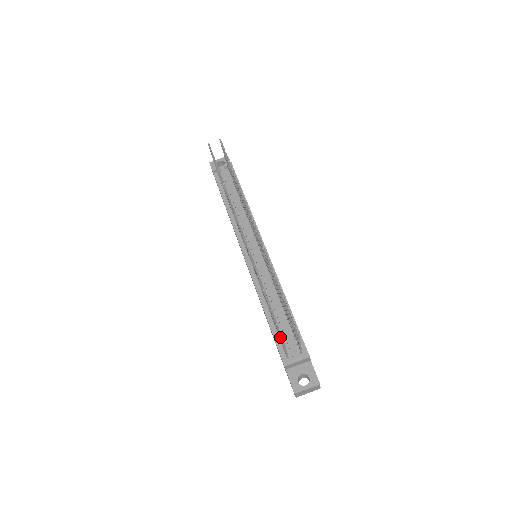
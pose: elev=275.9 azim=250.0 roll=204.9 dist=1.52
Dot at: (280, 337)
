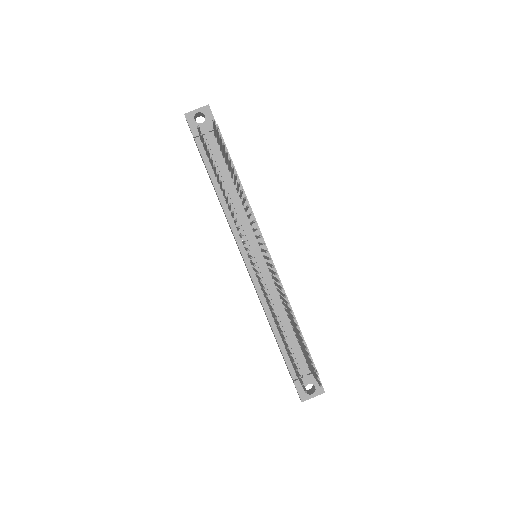
Dot at: (300, 380)
